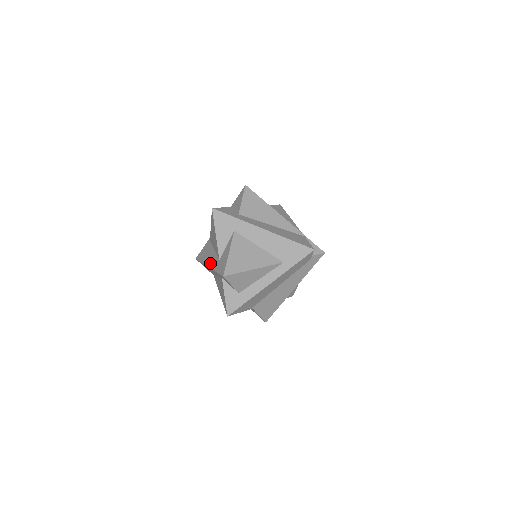
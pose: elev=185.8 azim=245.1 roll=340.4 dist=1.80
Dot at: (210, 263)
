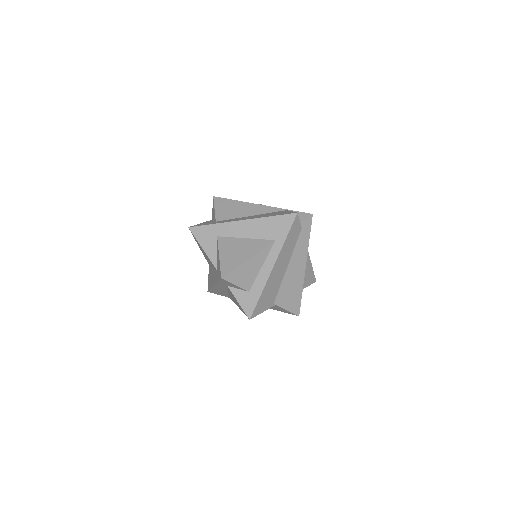
Dot at: (213, 281)
